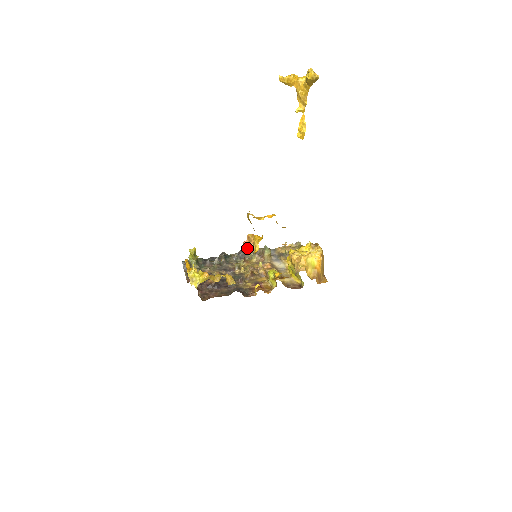
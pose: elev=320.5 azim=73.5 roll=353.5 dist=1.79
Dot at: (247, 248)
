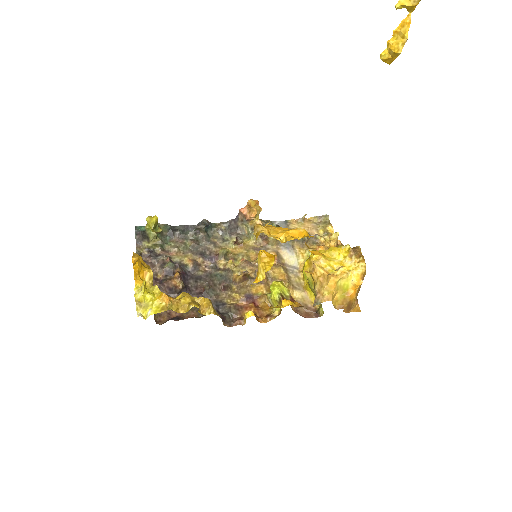
Dot at: (244, 220)
